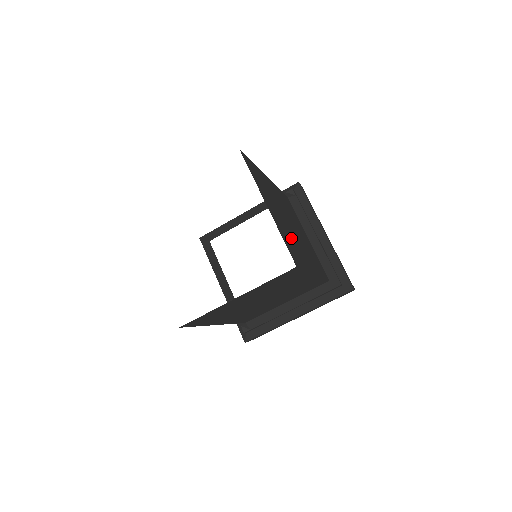
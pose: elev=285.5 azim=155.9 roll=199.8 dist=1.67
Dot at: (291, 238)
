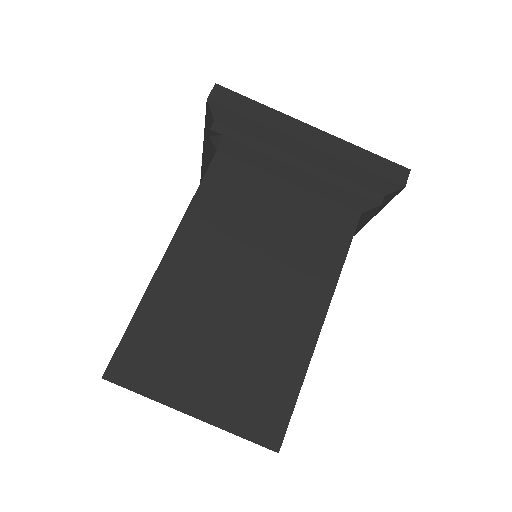
Dot at: (253, 360)
